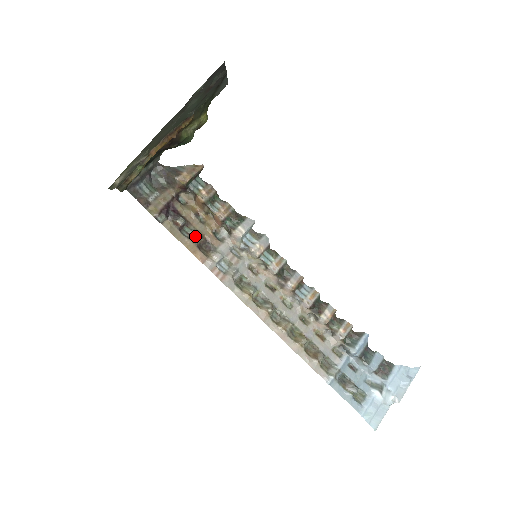
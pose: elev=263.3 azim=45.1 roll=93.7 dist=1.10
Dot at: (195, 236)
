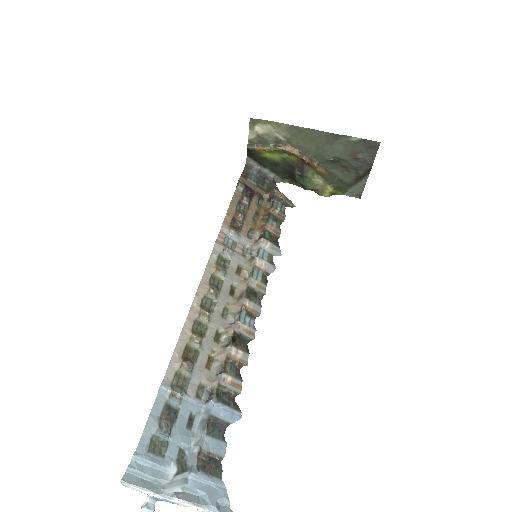
Dot at: (241, 213)
